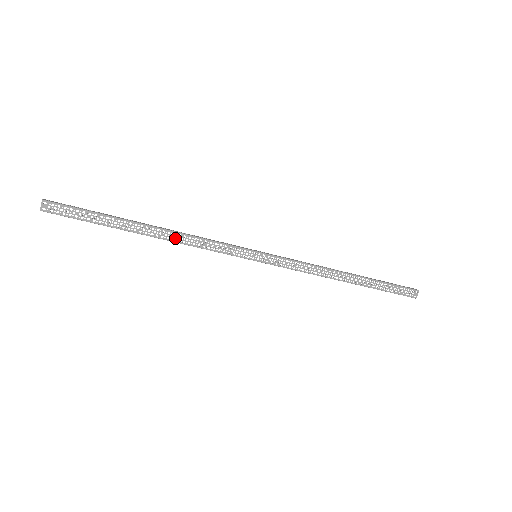
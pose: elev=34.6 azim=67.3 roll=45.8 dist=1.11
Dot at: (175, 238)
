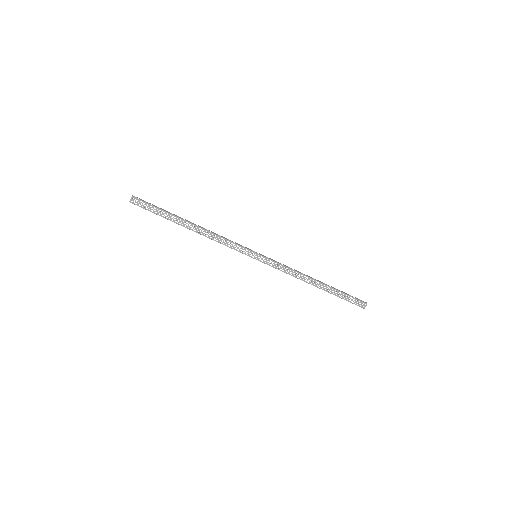
Dot at: (206, 234)
